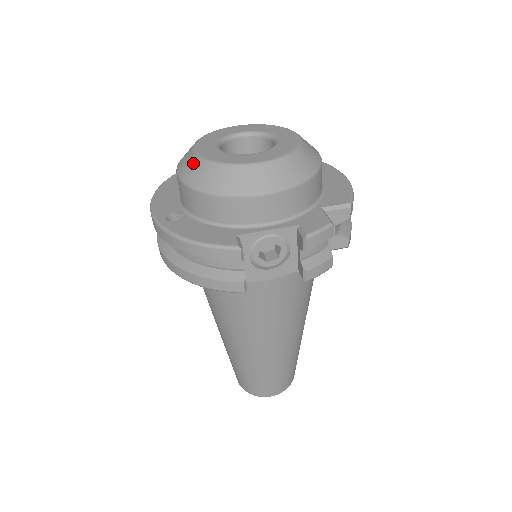
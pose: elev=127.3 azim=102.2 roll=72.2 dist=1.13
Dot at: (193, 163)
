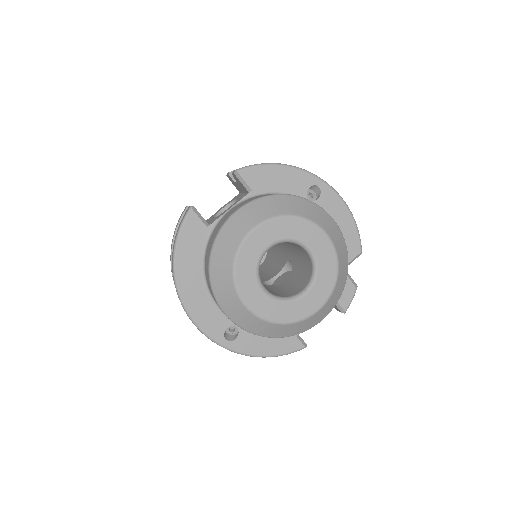
Dot at: (254, 321)
